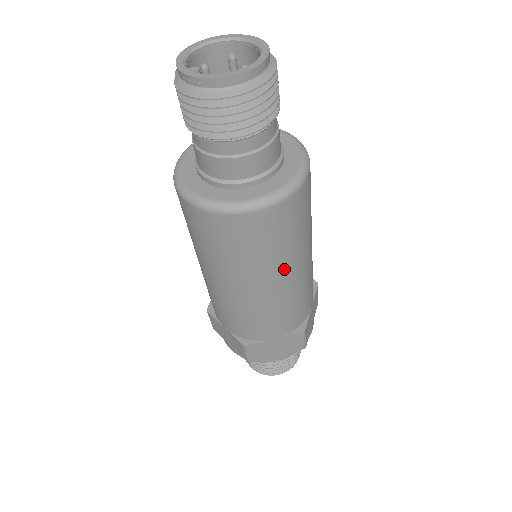
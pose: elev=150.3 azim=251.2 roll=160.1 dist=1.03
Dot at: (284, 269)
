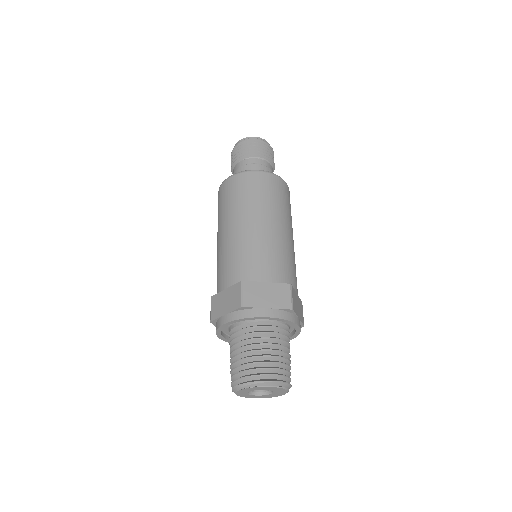
Dot at: (235, 218)
